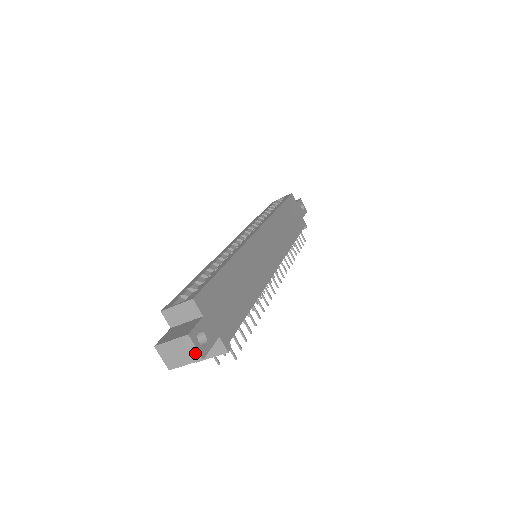
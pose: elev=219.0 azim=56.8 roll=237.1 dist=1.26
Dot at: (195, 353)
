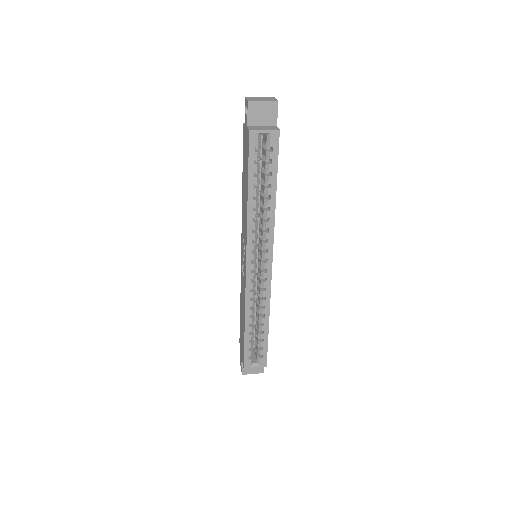
Dot at: occluded
